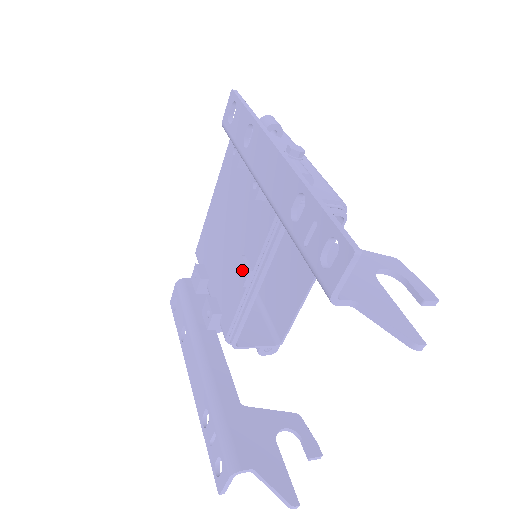
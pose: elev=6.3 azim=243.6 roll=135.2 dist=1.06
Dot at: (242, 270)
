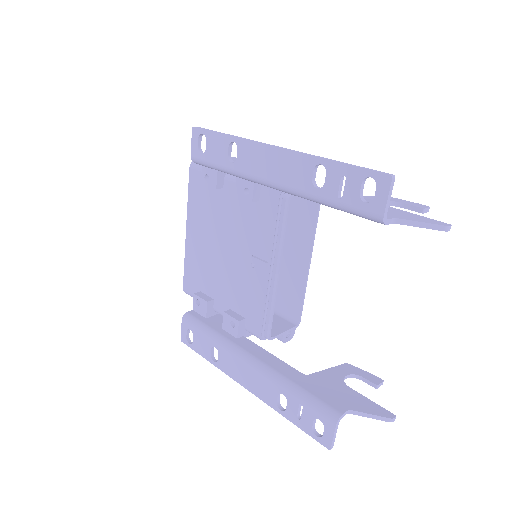
Dot at: (257, 267)
